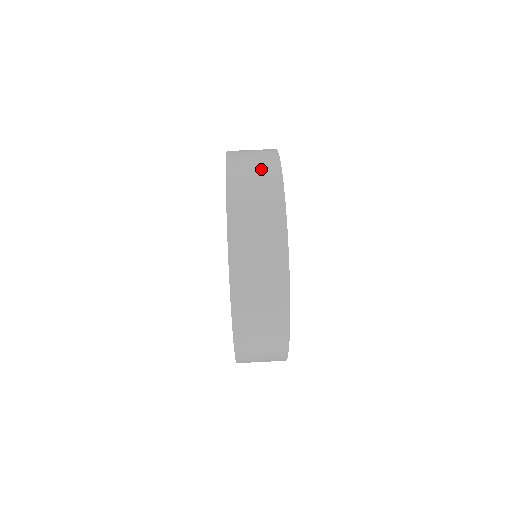
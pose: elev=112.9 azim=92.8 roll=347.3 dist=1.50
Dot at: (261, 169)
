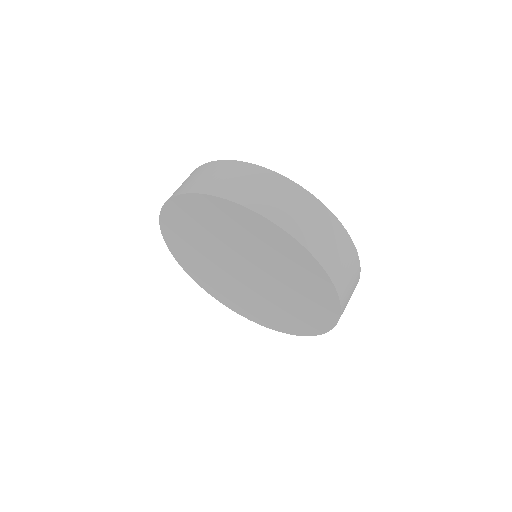
Dot at: (209, 172)
